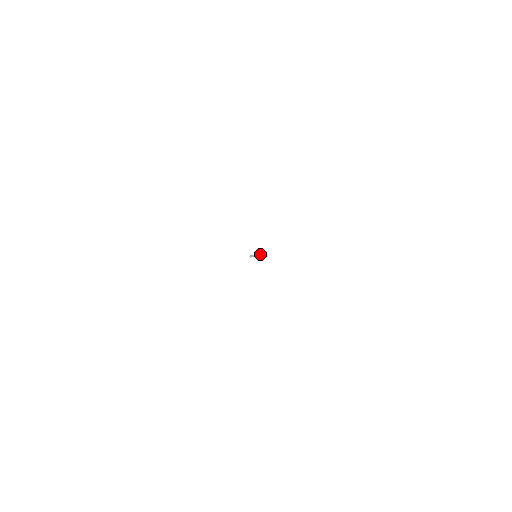
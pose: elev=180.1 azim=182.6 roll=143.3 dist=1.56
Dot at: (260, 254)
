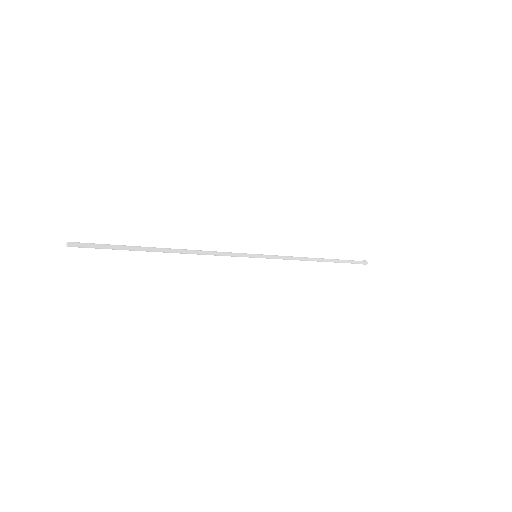
Dot at: occluded
